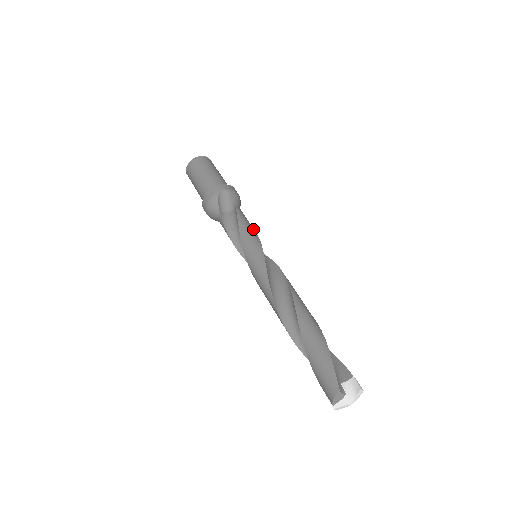
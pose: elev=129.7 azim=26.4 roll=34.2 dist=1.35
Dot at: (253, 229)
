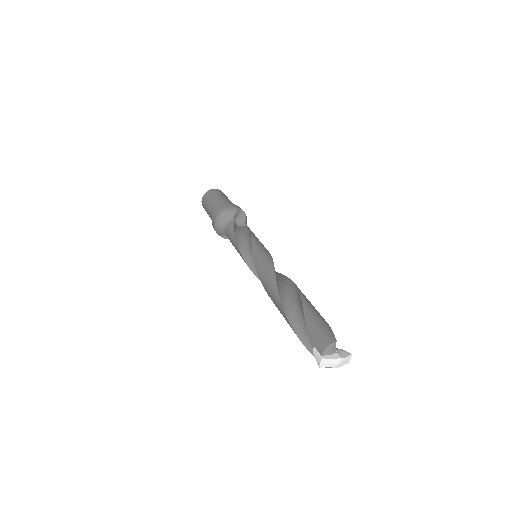
Dot at: occluded
